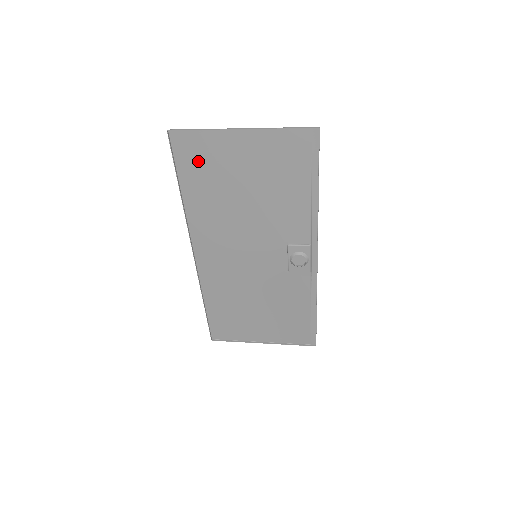
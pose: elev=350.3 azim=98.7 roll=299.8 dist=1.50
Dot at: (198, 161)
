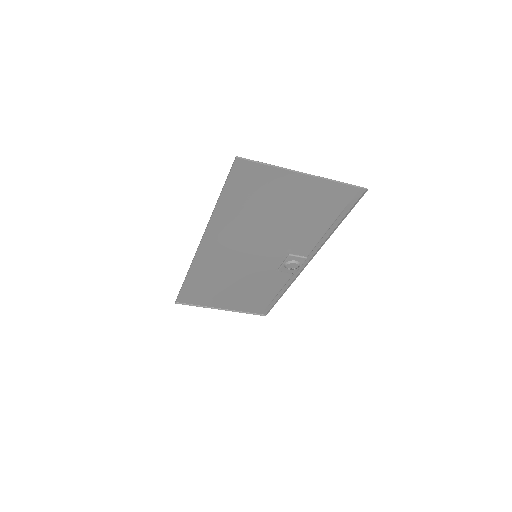
Dot at: (249, 185)
